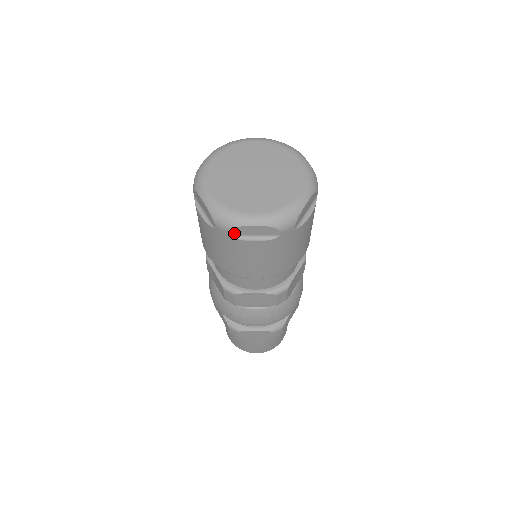
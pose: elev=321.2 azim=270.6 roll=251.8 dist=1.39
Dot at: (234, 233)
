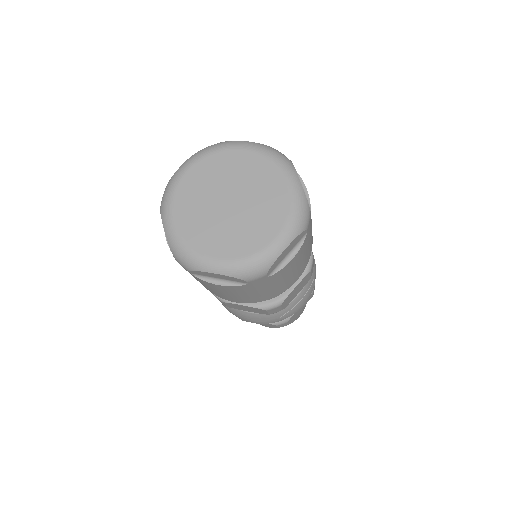
Dot at: (270, 271)
